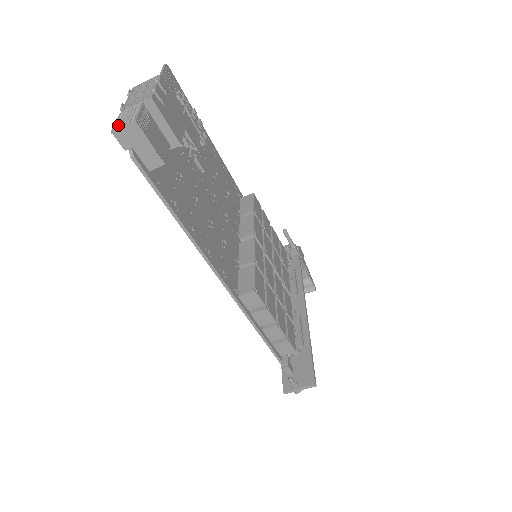
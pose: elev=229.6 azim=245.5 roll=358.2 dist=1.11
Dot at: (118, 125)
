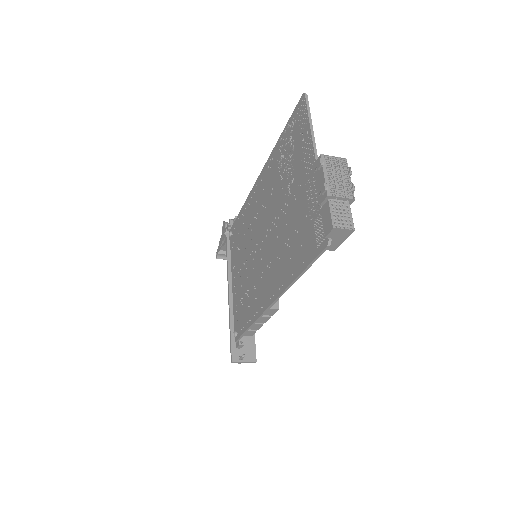
Dot at: (338, 223)
